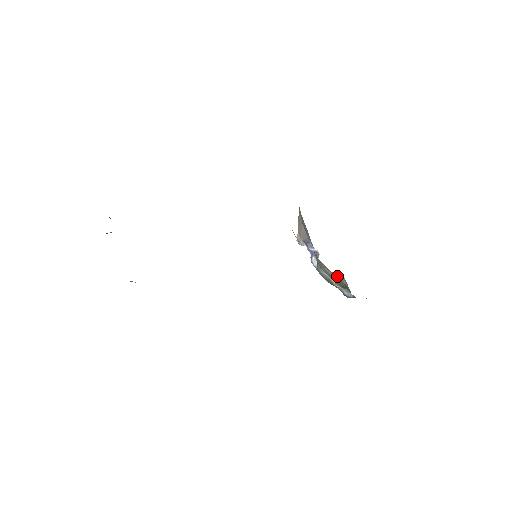
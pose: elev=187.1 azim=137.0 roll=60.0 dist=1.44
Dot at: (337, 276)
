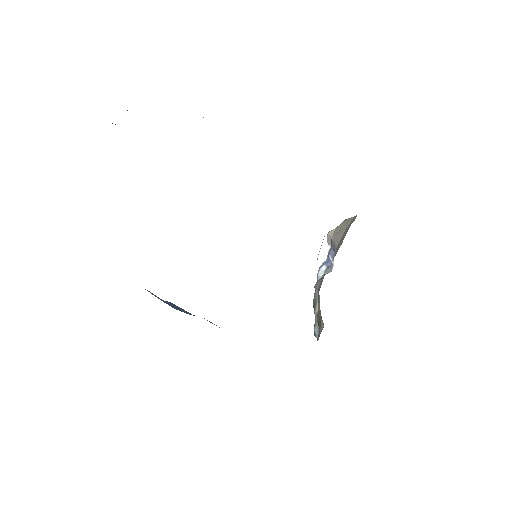
Dot at: (321, 316)
